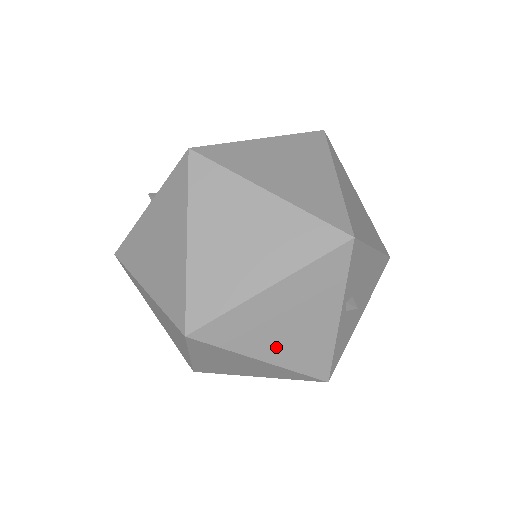
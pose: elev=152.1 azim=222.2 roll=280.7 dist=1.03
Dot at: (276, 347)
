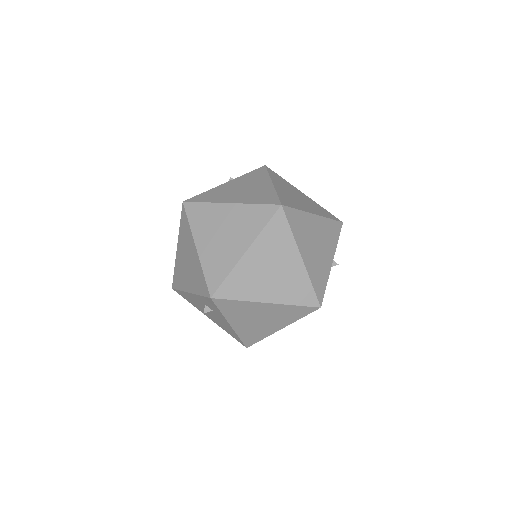
Dot at: (308, 254)
